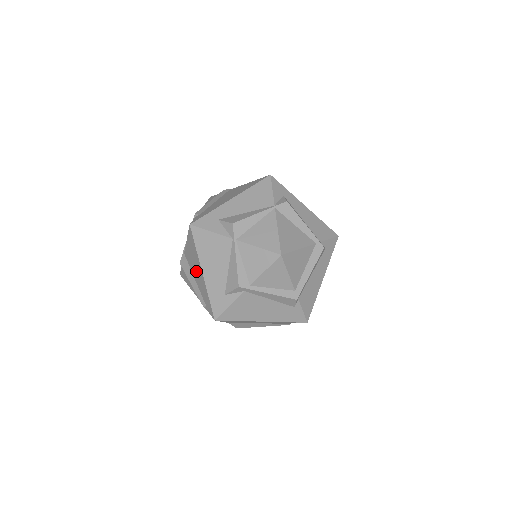
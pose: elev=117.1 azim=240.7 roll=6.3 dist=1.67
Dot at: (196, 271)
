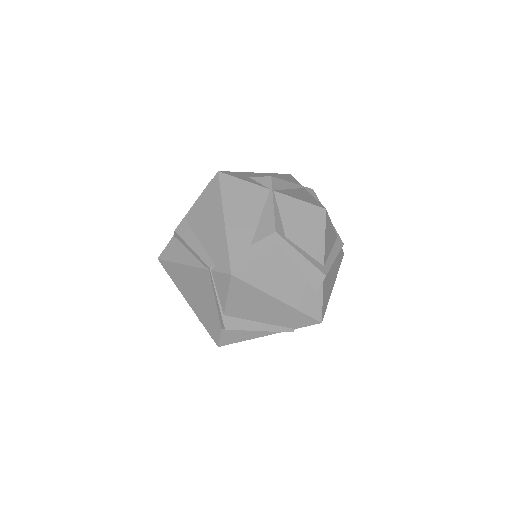
Dot at: (208, 226)
